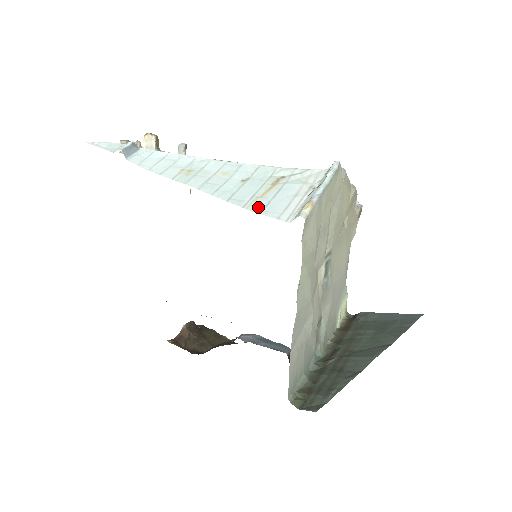
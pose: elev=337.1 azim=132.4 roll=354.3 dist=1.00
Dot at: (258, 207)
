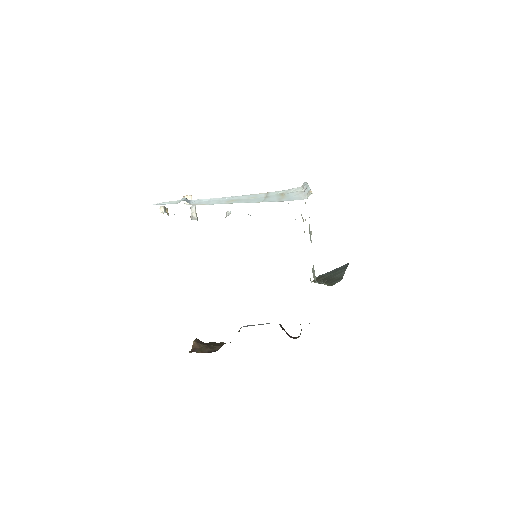
Dot at: (286, 200)
